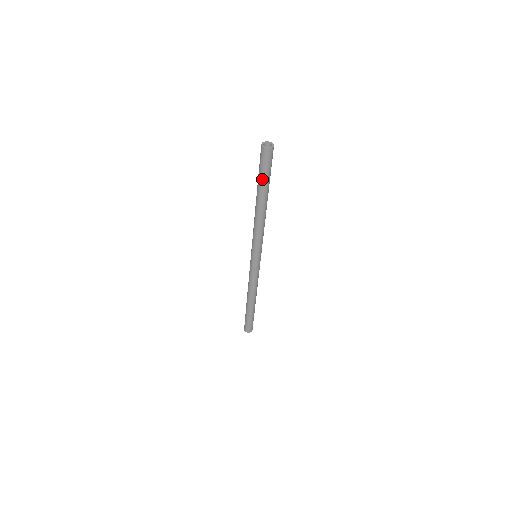
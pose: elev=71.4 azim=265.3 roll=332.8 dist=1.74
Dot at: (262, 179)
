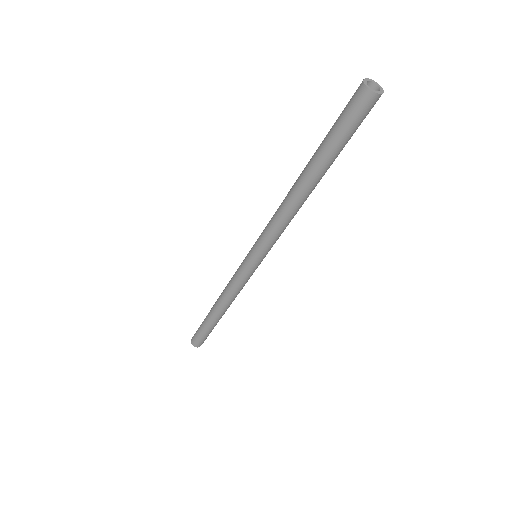
Dot at: (335, 145)
